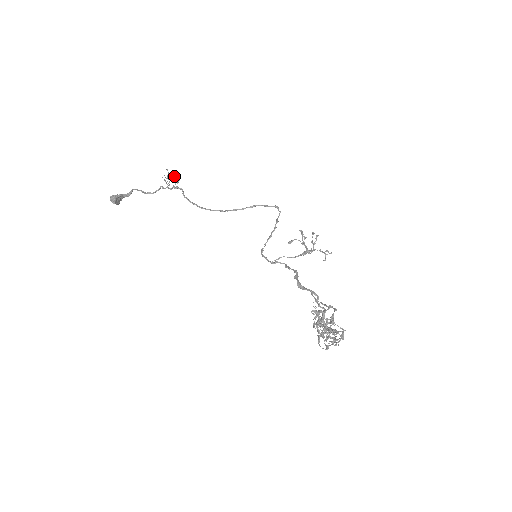
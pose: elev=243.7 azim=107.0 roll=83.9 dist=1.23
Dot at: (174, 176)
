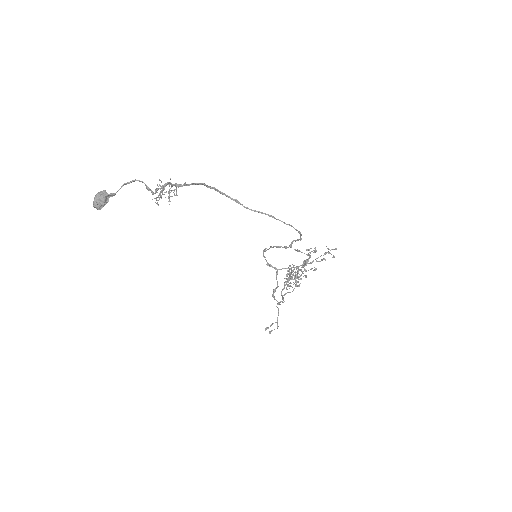
Dot at: (169, 195)
